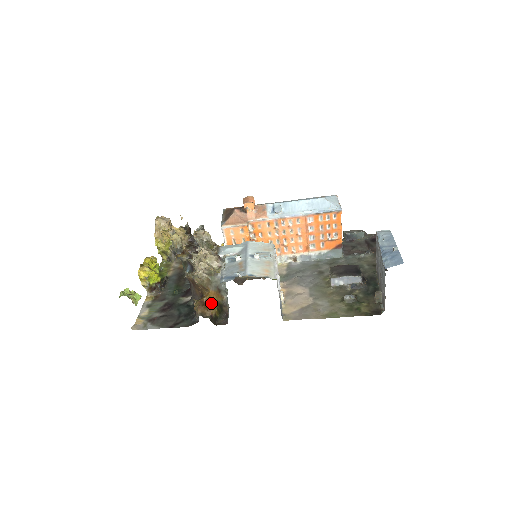
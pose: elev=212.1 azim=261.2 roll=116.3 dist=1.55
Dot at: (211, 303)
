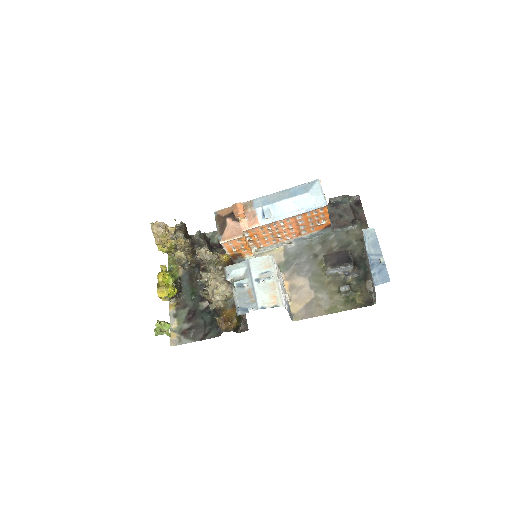
Dot at: (230, 317)
